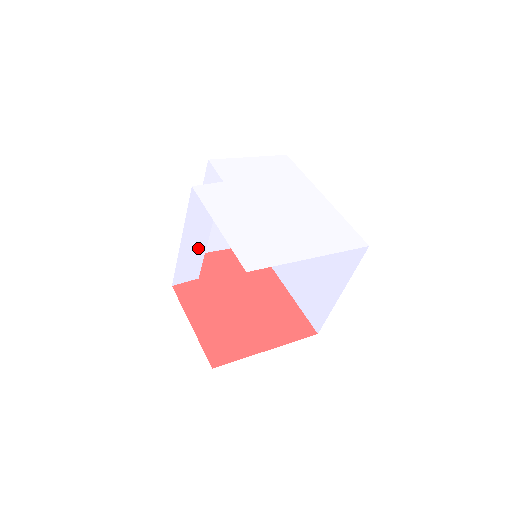
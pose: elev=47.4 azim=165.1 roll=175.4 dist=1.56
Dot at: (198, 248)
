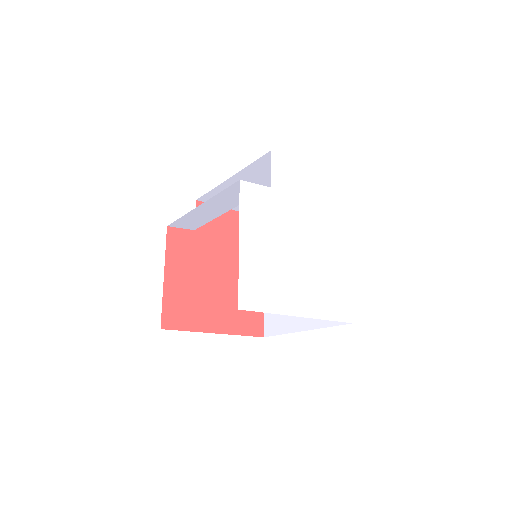
Dot at: (210, 214)
